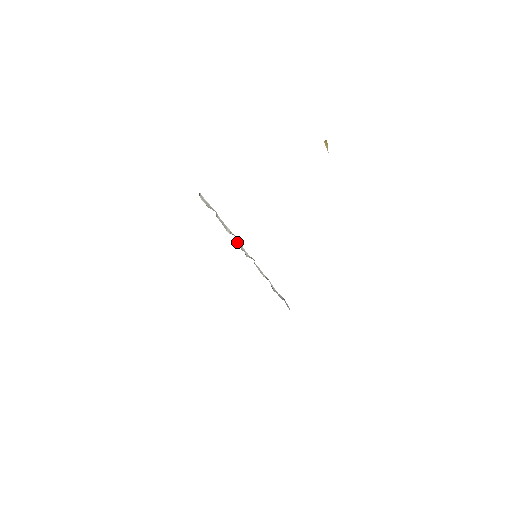
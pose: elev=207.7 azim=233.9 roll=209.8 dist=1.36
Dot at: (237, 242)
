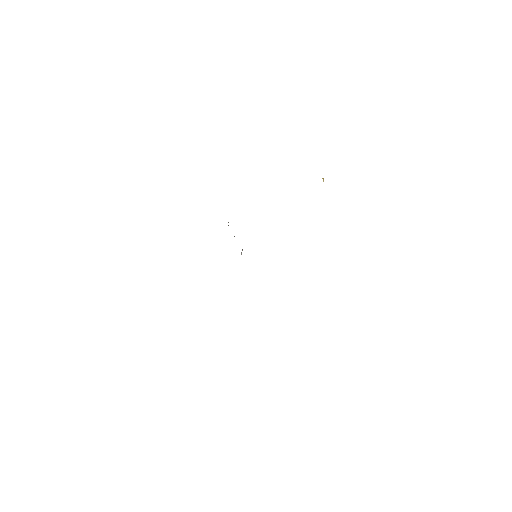
Dot at: occluded
